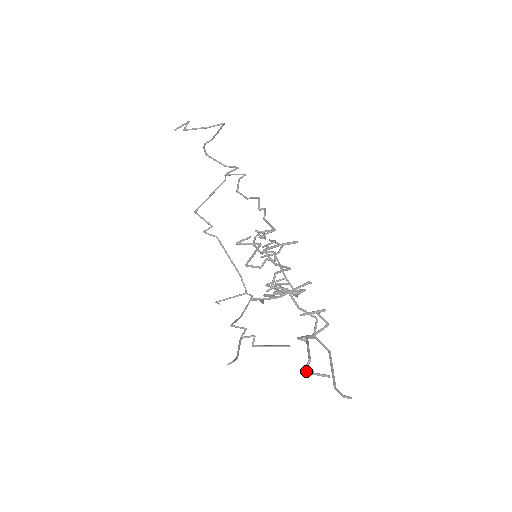
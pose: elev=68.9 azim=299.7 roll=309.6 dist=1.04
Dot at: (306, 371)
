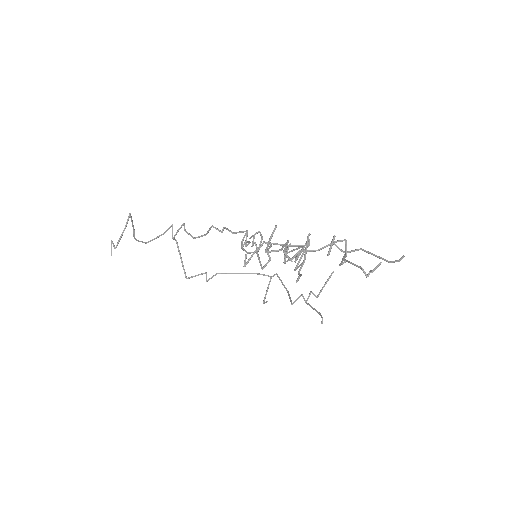
Dot at: (367, 275)
